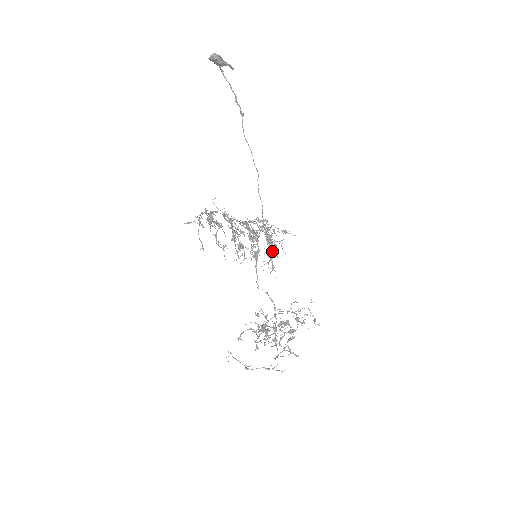
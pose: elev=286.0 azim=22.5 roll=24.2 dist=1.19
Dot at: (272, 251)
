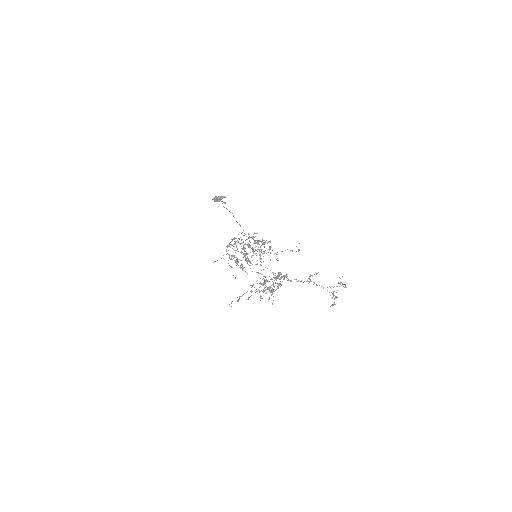
Dot at: (255, 242)
